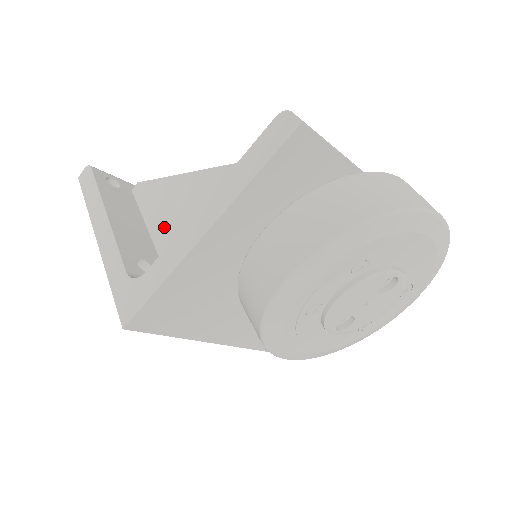
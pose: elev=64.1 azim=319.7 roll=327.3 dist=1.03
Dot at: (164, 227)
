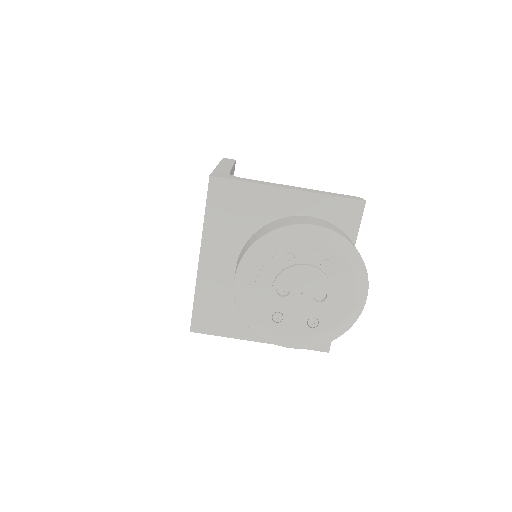
Dot at: occluded
